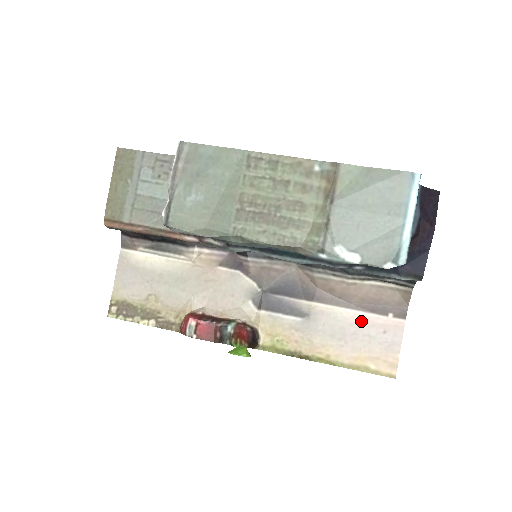
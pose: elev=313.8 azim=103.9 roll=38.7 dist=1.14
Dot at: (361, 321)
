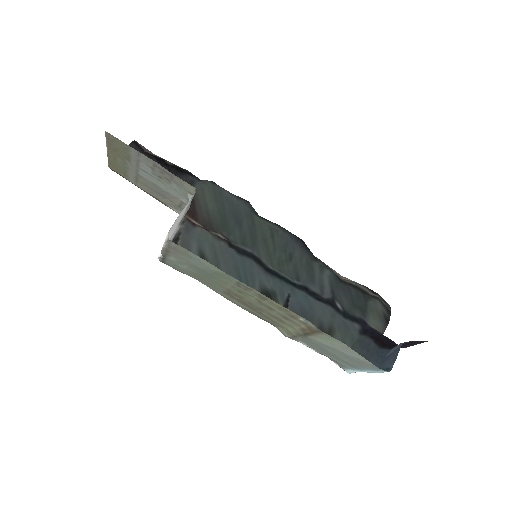
Dot at: occluded
